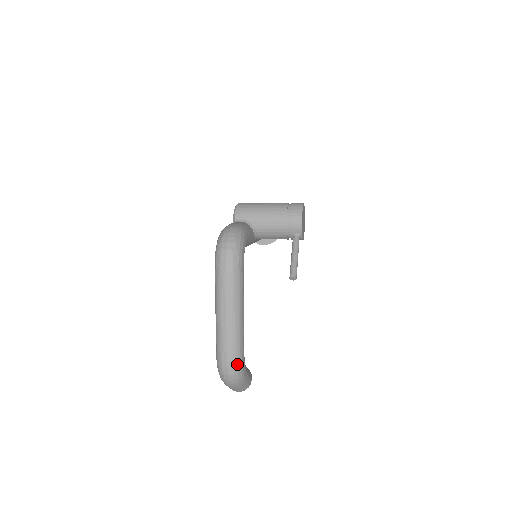
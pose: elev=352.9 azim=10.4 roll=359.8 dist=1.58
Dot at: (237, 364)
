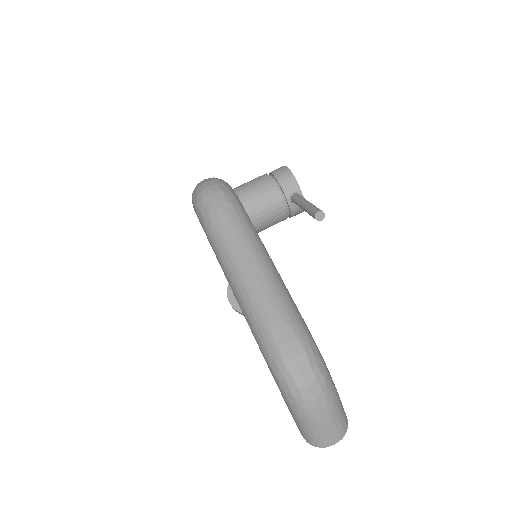
Dot at: (307, 343)
